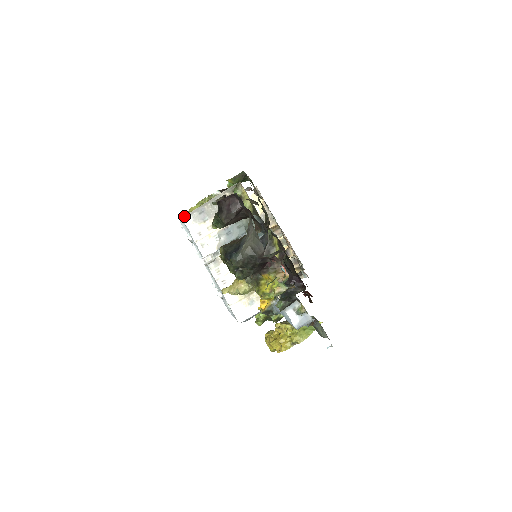
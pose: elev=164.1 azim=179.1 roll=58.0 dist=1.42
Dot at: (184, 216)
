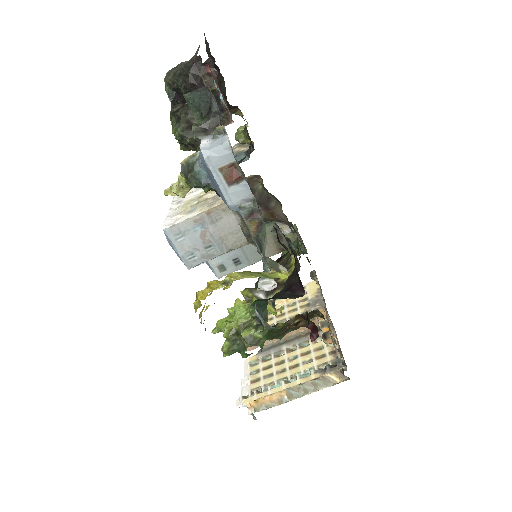
Dot at: occluded
